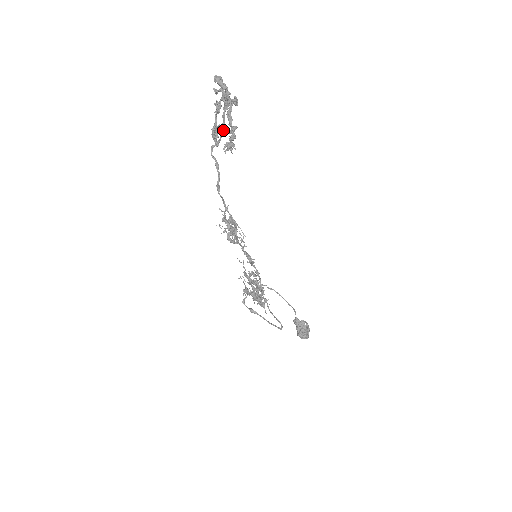
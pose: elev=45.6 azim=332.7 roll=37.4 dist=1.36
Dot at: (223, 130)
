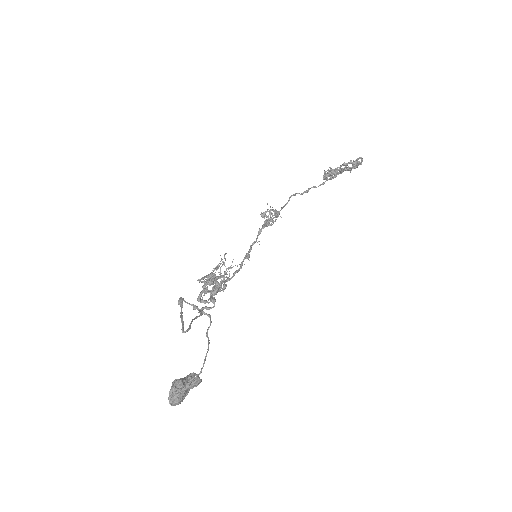
Dot at: (334, 176)
